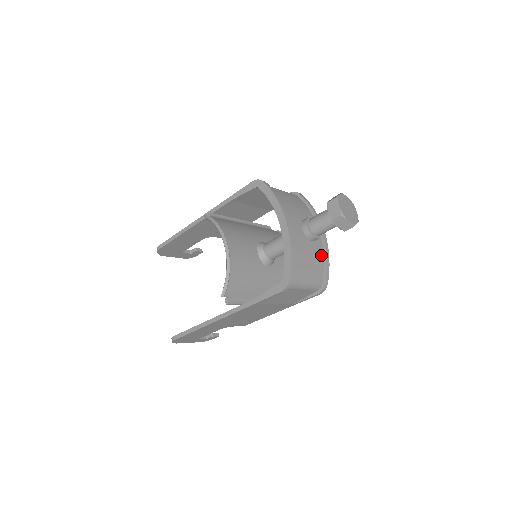
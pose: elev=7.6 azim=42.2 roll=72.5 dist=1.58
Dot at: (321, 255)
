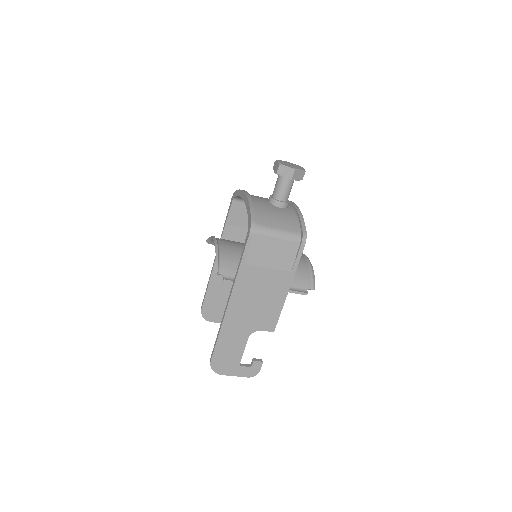
Dot at: (294, 216)
